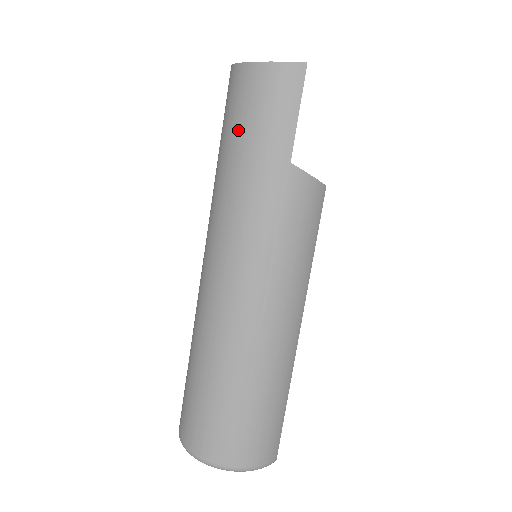
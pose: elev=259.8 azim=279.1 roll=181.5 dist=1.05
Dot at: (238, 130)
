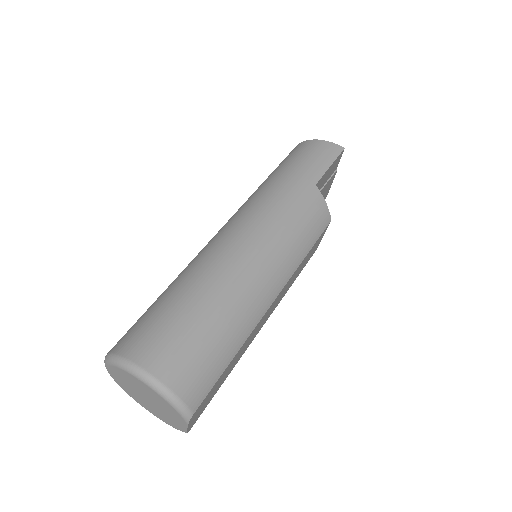
Dot at: (287, 164)
